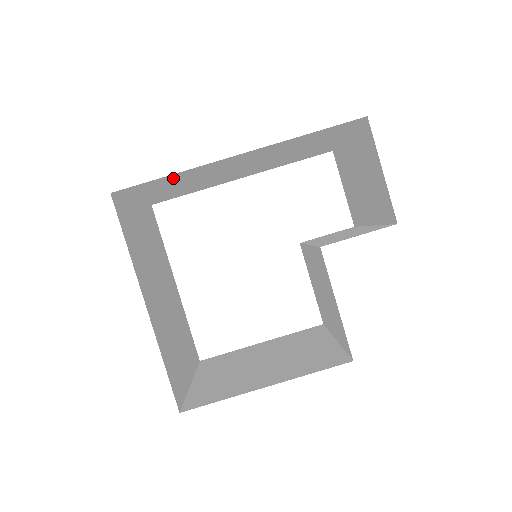
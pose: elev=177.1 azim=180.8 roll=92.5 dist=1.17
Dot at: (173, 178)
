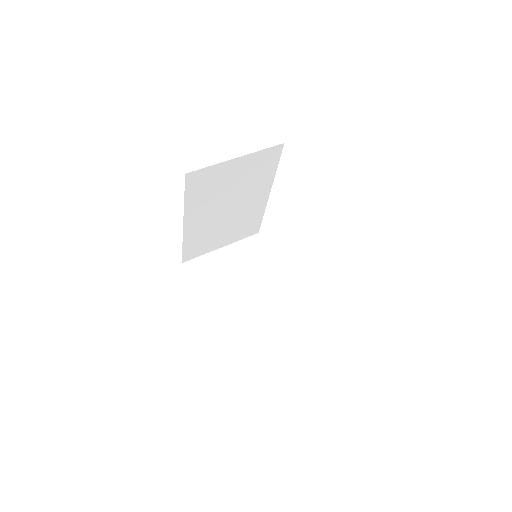
Dot at: (194, 242)
